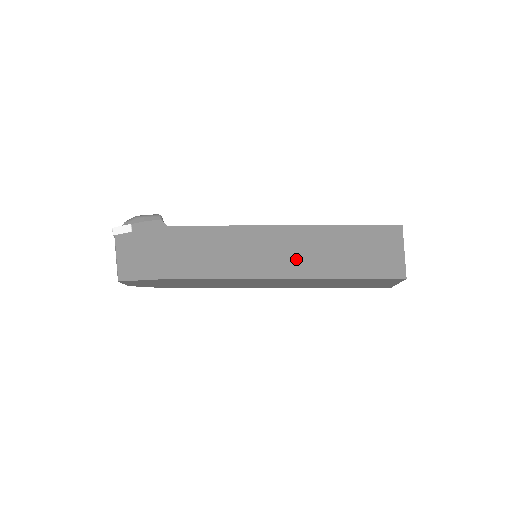
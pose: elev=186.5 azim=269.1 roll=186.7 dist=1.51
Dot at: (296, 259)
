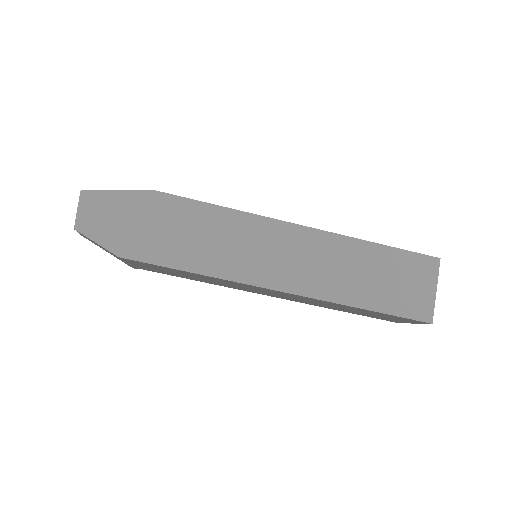
Dot at: occluded
